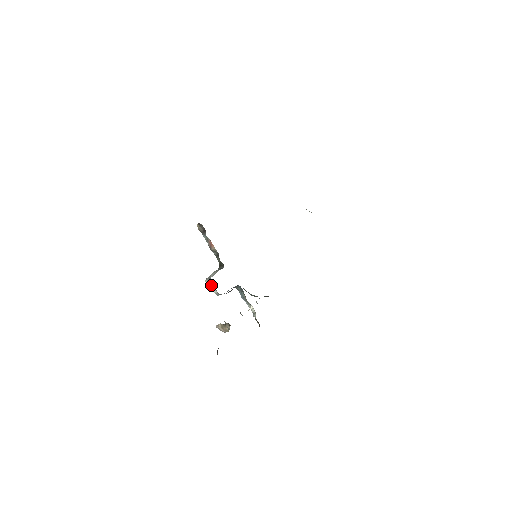
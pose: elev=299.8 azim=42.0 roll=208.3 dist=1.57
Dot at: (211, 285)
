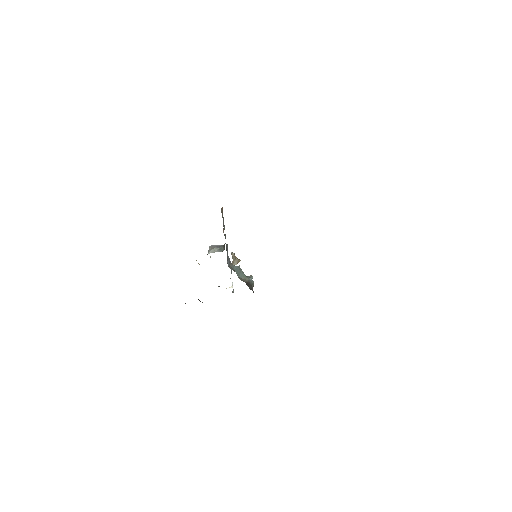
Dot at: occluded
